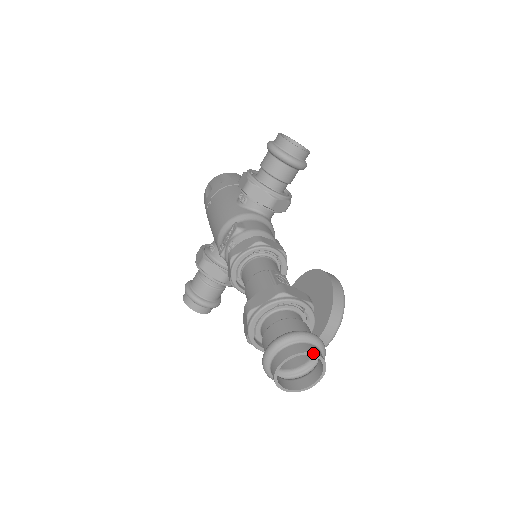
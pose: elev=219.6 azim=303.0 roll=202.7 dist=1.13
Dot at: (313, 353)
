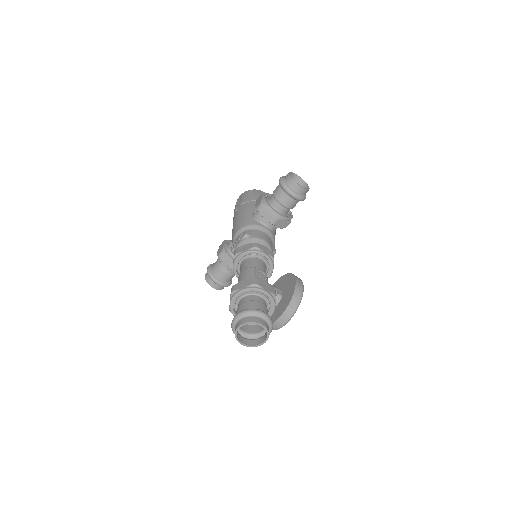
Dot at: (261, 324)
